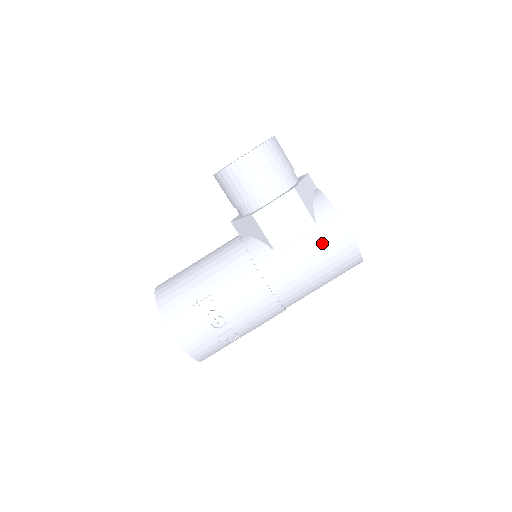
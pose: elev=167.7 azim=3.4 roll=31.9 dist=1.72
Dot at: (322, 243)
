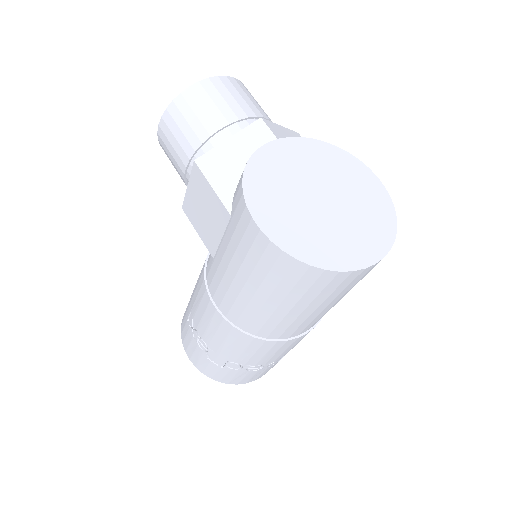
Dot at: (237, 245)
